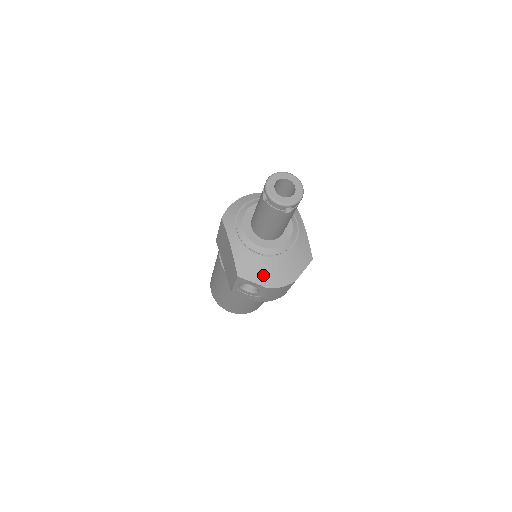
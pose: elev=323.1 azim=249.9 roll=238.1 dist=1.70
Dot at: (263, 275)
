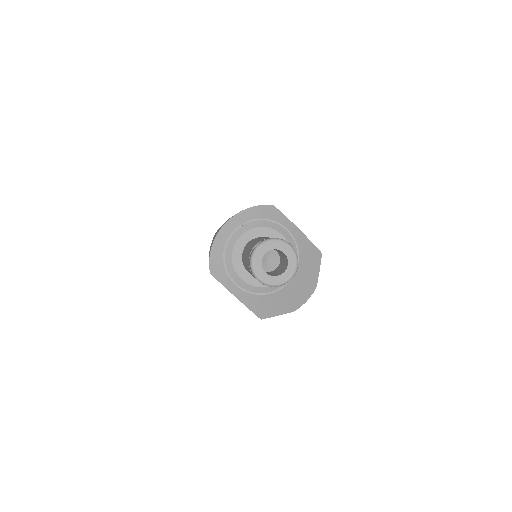
Dot at: (284, 305)
